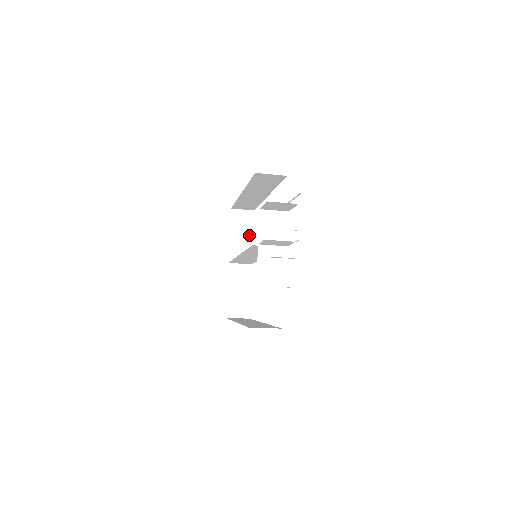
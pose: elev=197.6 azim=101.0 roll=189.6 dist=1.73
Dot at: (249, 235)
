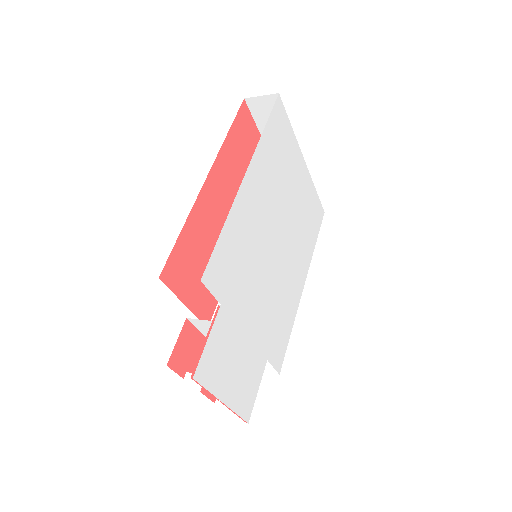
Dot at: occluded
